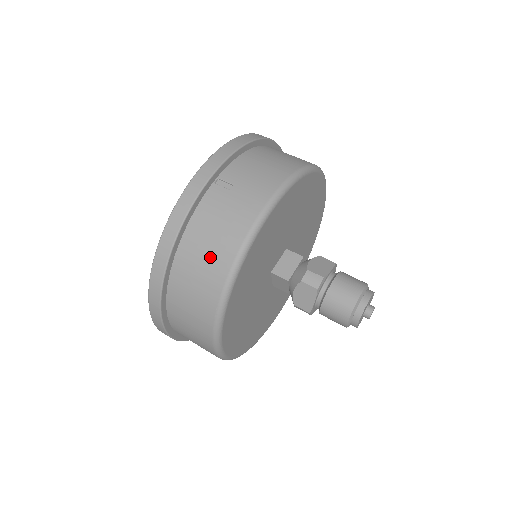
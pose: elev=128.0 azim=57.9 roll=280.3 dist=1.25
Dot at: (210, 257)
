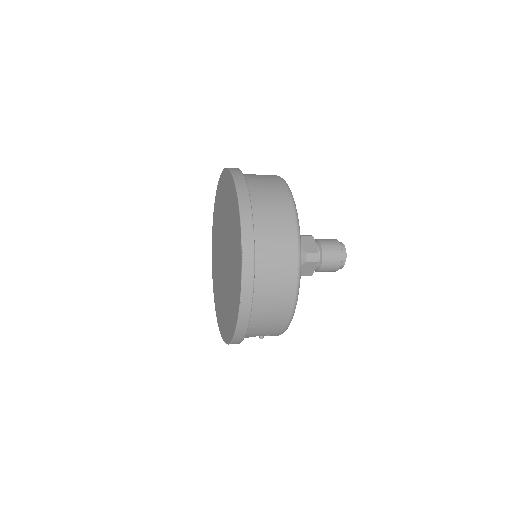
Dot at: (265, 177)
